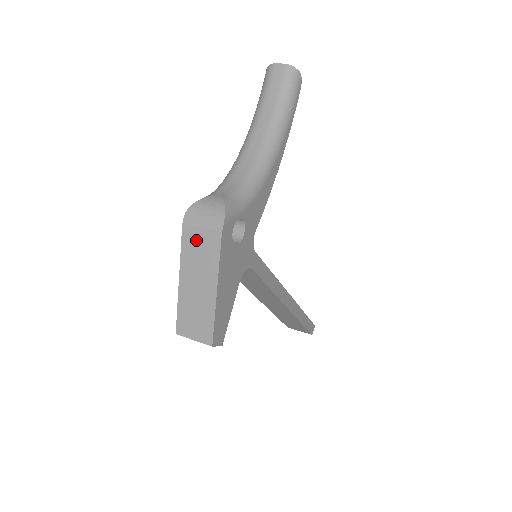
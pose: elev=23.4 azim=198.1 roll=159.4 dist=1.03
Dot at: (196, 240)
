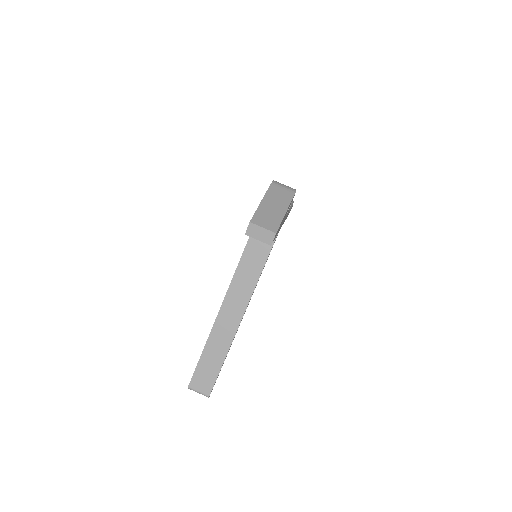
Dot at: (279, 190)
